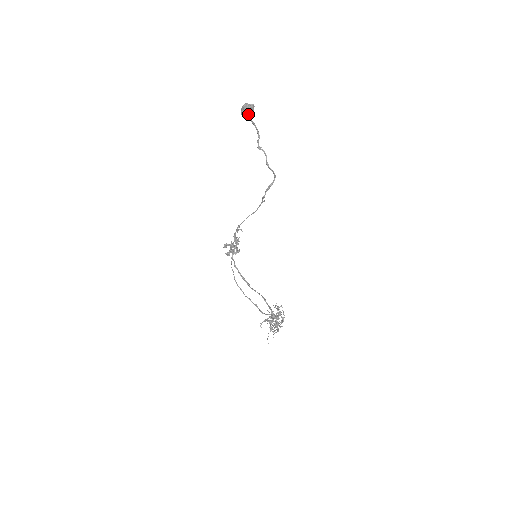
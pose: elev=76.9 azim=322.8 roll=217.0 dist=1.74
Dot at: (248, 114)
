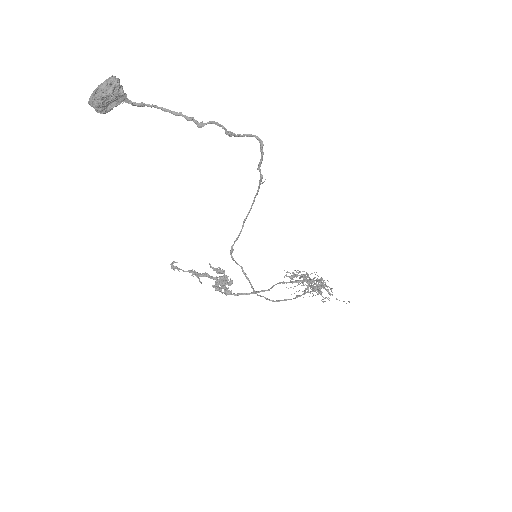
Dot at: (119, 99)
